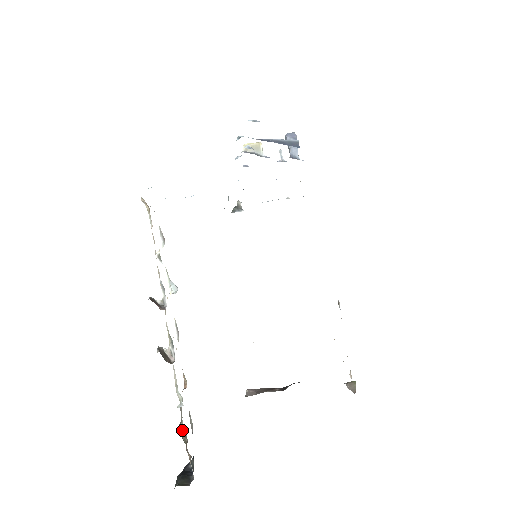
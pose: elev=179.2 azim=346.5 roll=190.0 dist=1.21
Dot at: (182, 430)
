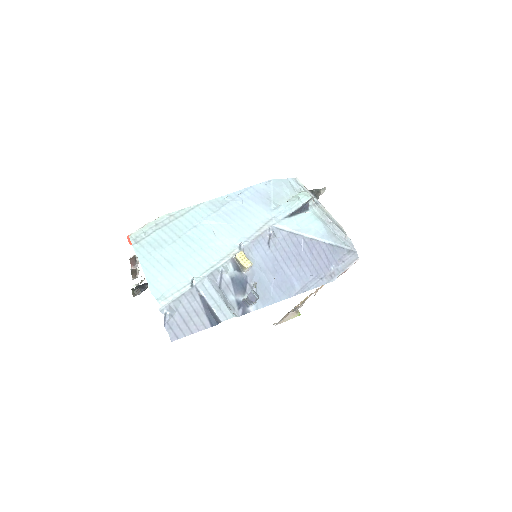
Dot at: occluded
